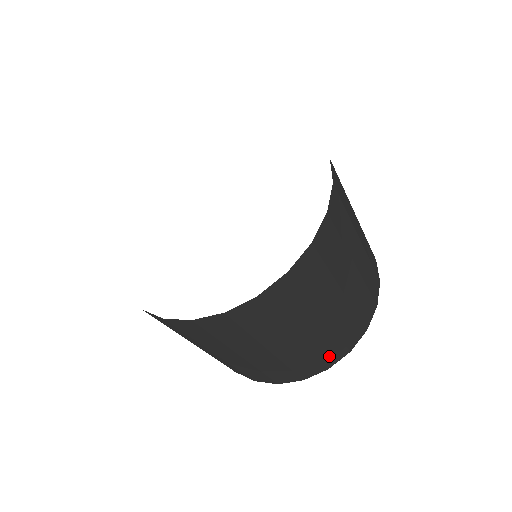
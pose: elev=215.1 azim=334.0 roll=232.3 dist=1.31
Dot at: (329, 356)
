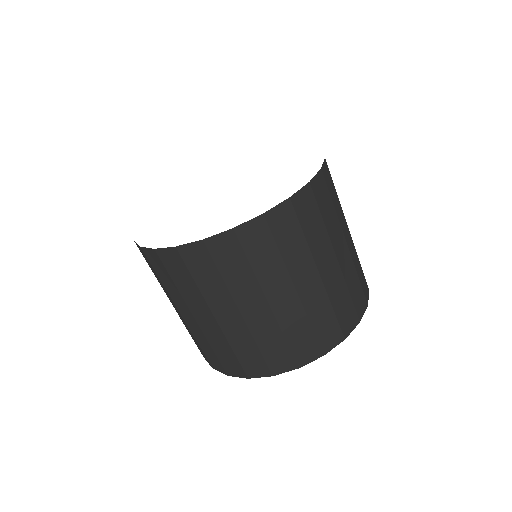
Dot at: (300, 349)
